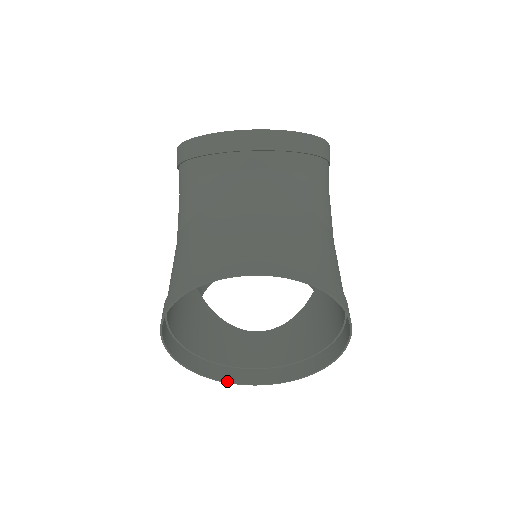
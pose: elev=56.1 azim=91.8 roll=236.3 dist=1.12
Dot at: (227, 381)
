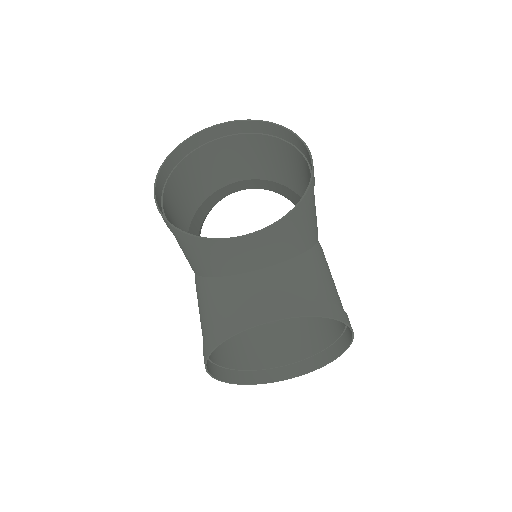
Dot at: (212, 239)
